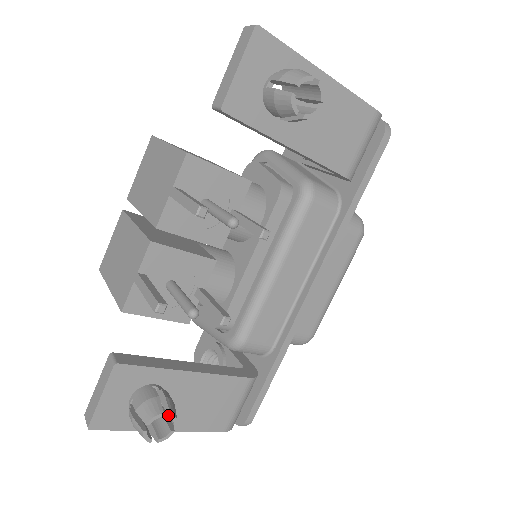
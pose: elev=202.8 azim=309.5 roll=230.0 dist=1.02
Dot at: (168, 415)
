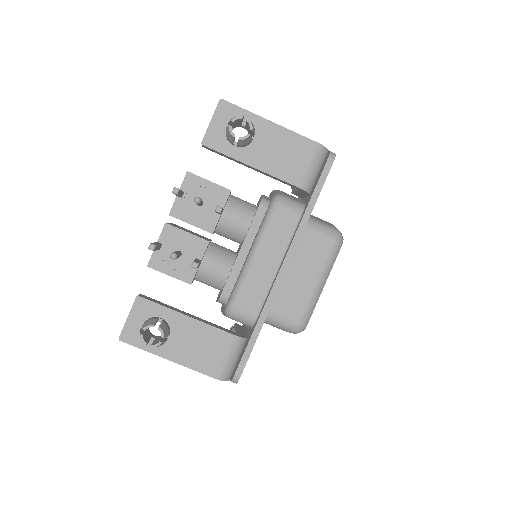
Dot at: (158, 328)
